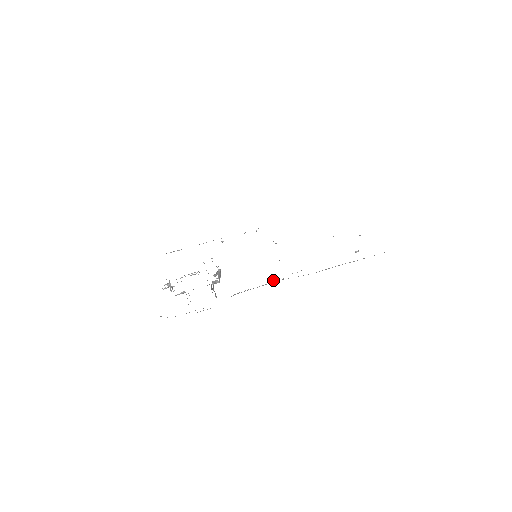
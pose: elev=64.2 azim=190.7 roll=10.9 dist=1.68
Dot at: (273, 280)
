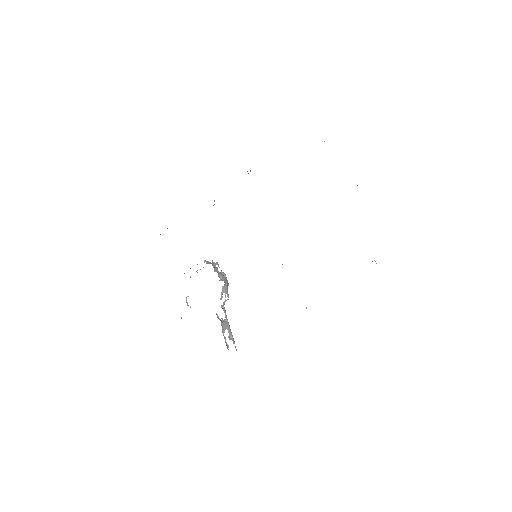
Dot at: occluded
